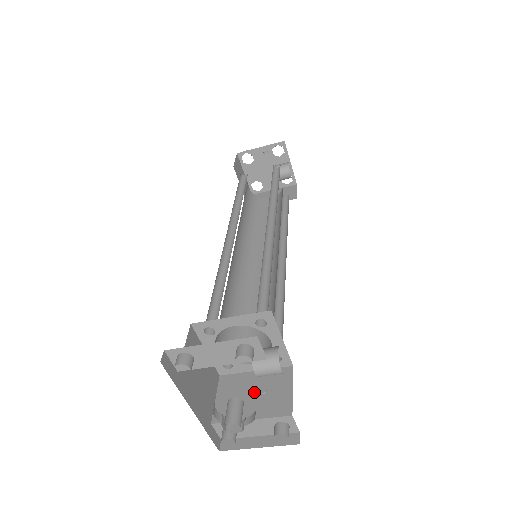
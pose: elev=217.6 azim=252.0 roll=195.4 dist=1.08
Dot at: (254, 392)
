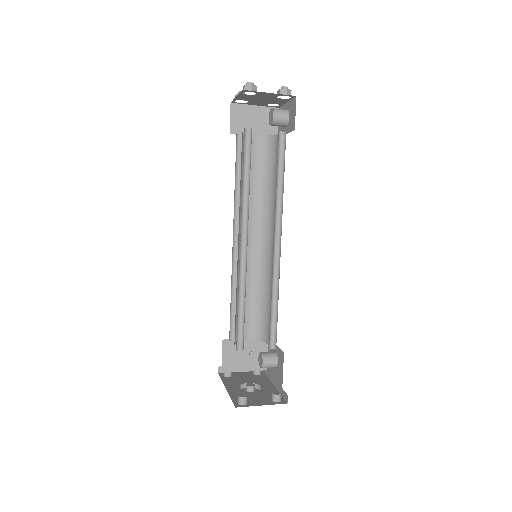
Dot at: (246, 354)
